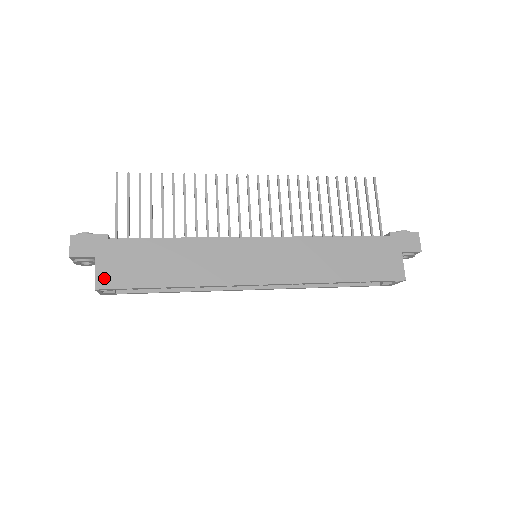
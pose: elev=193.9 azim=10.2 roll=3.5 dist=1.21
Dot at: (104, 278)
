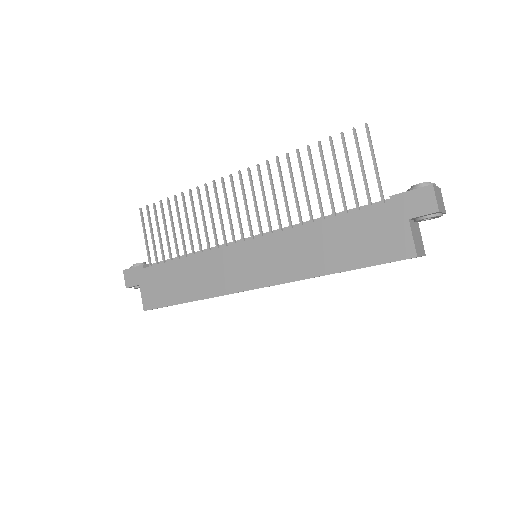
Dot at: (147, 301)
